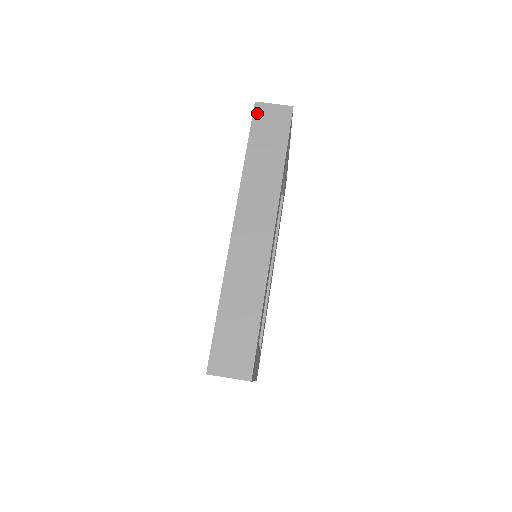
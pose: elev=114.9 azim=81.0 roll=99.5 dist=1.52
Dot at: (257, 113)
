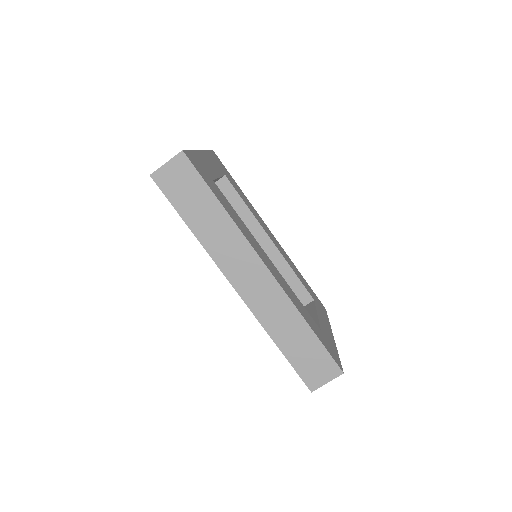
Dot at: (161, 184)
